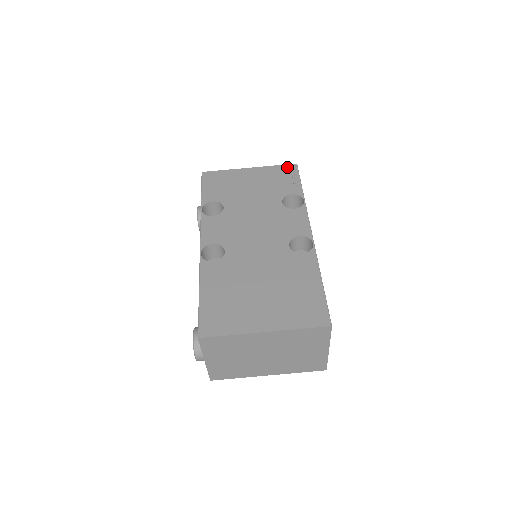
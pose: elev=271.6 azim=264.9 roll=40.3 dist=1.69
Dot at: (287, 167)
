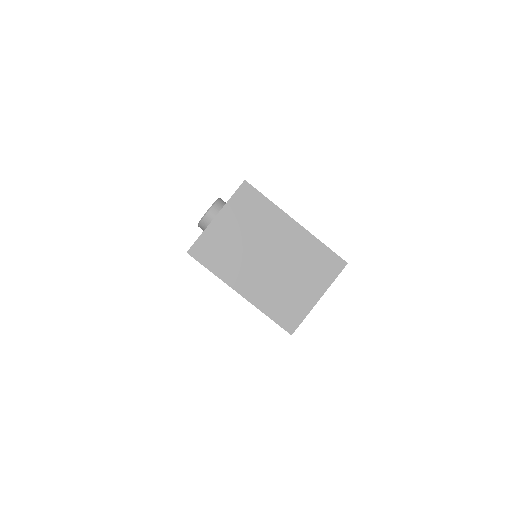
Dot at: occluded
